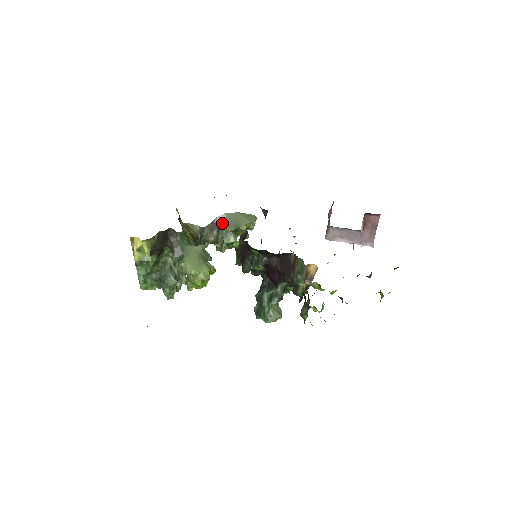
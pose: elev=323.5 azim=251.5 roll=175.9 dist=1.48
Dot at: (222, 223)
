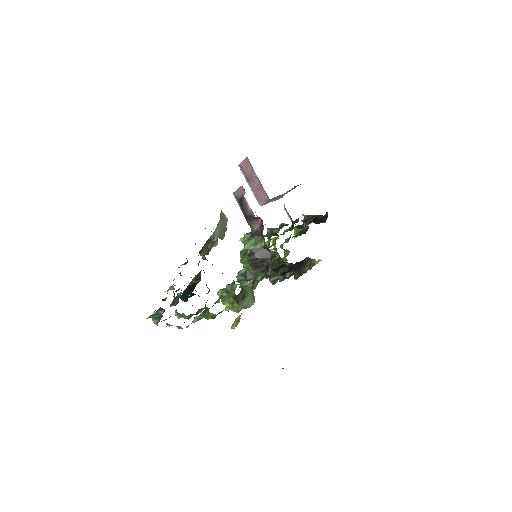
Dot at: (216, 236)
